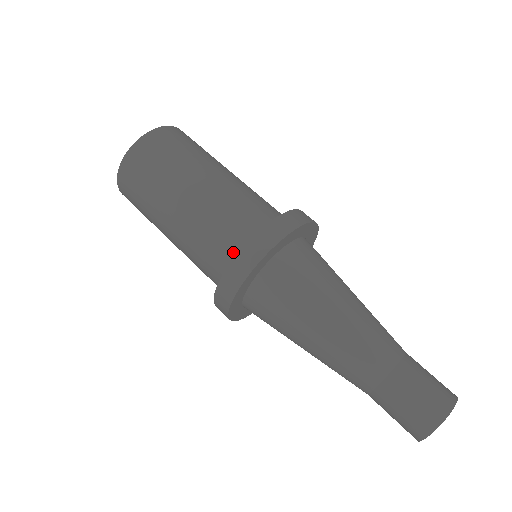
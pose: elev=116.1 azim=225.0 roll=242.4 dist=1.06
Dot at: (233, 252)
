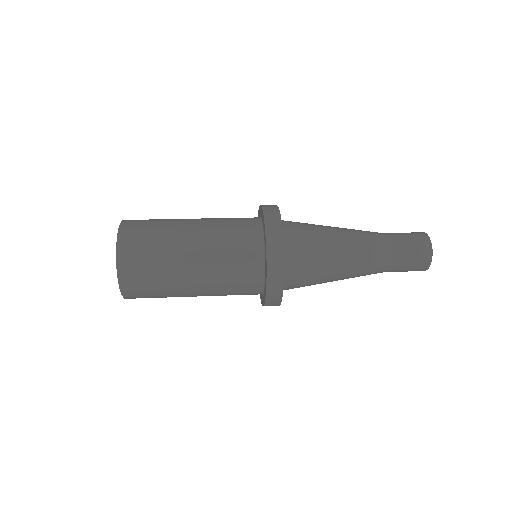
Dot at: (255, 234)
